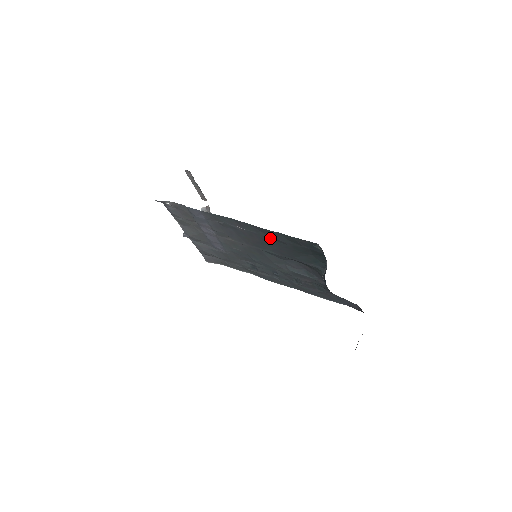
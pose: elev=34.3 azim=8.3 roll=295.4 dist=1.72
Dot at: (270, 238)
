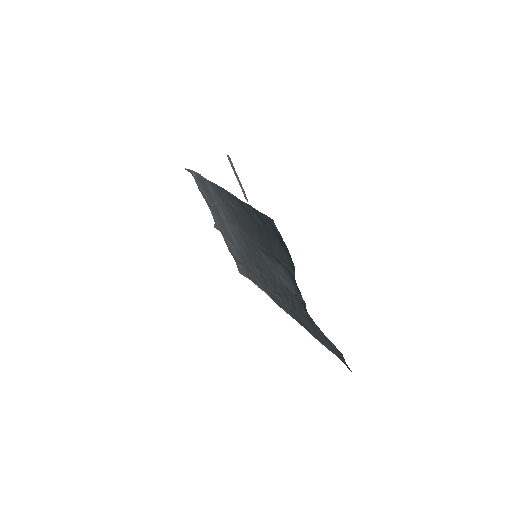
Dot at: (251, 218)
